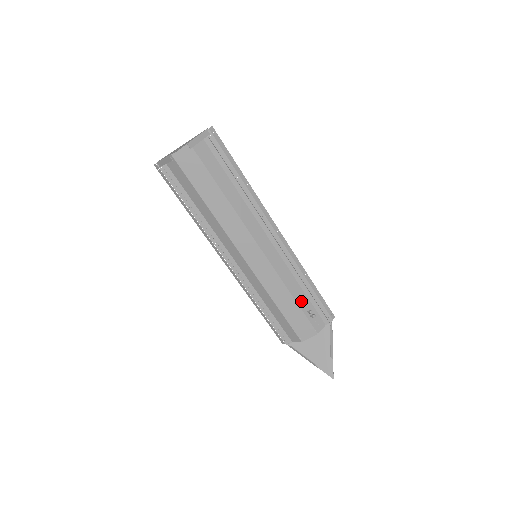
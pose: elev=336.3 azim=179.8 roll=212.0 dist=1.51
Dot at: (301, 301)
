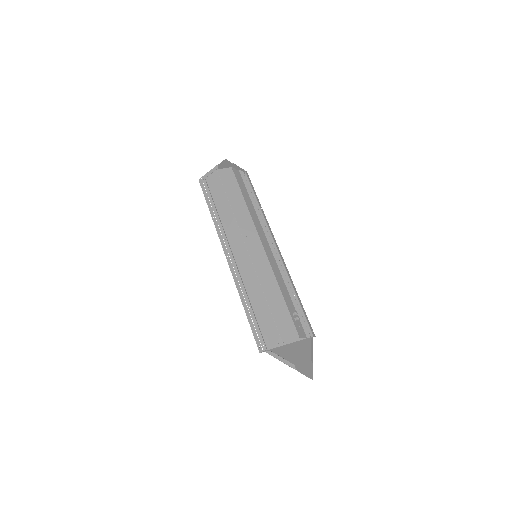
Dot at: (288, 302)
